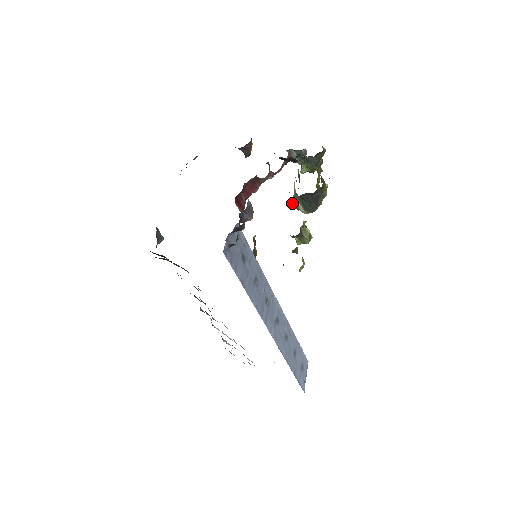
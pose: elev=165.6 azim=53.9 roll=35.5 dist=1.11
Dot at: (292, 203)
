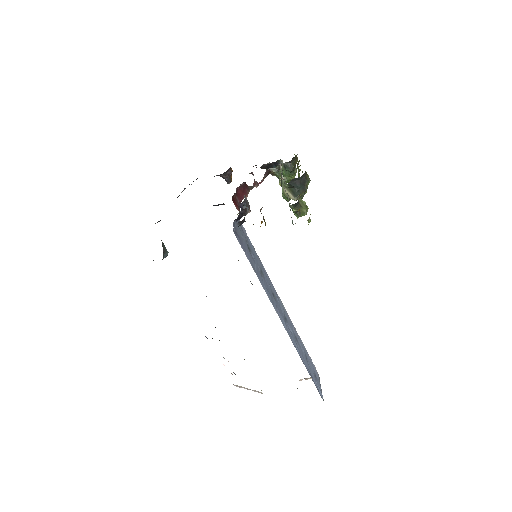
Dot at: (282, 195)
